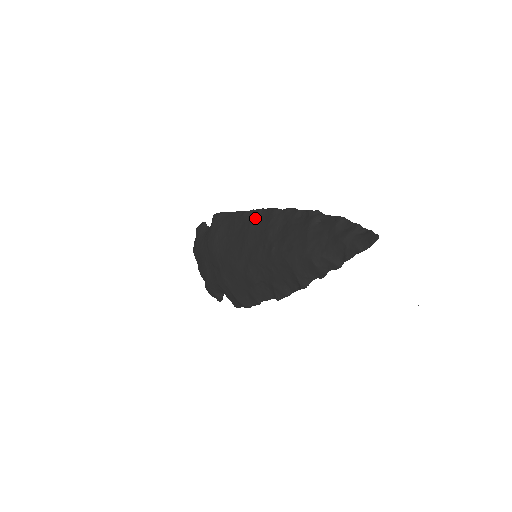
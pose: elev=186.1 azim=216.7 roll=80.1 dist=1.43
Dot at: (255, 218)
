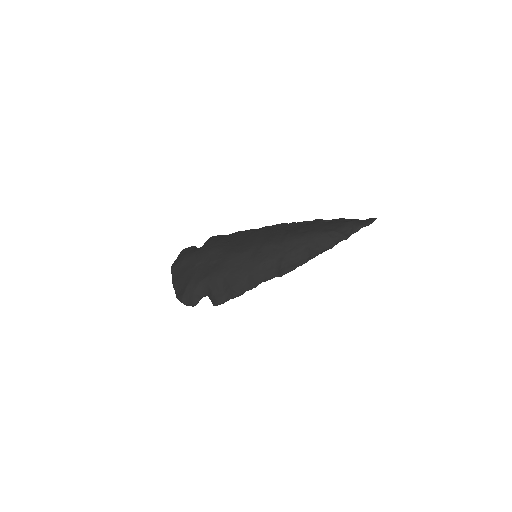
Dot at: (264, 228)
